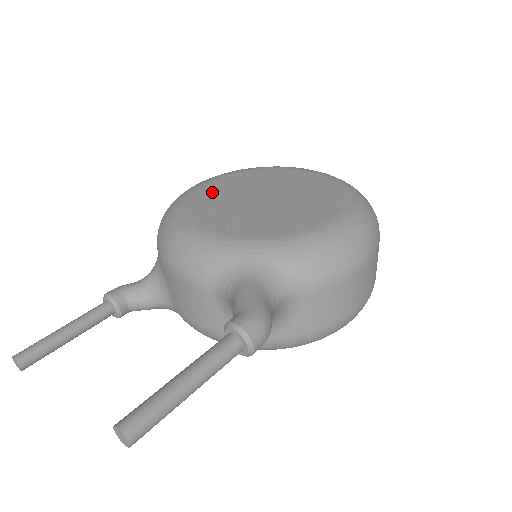
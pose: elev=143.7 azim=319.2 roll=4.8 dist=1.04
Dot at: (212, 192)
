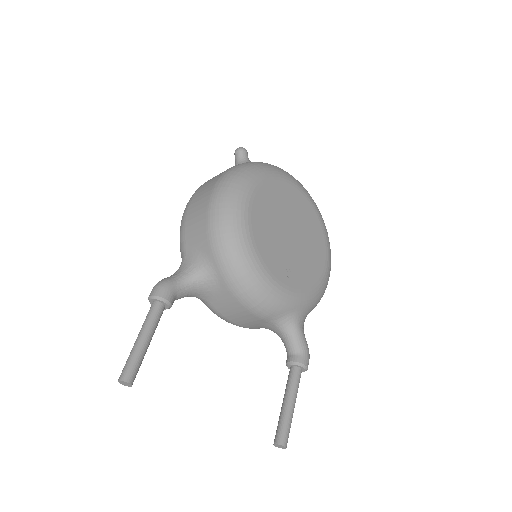
Dot at: (261, 220)
